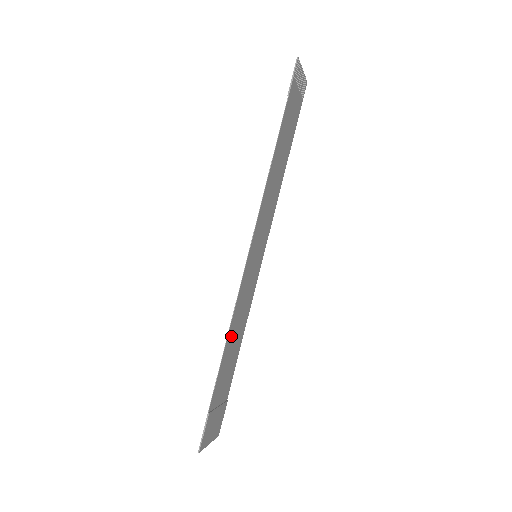
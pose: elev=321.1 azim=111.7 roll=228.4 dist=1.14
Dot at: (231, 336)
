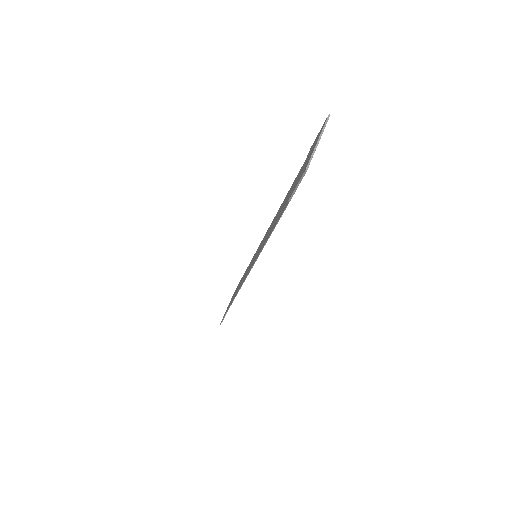
Dot at: occluded
